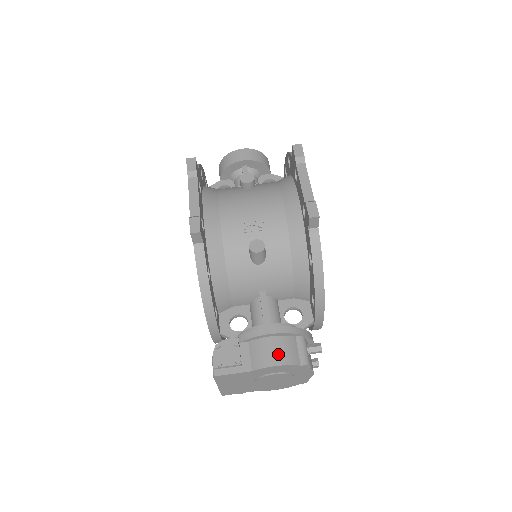
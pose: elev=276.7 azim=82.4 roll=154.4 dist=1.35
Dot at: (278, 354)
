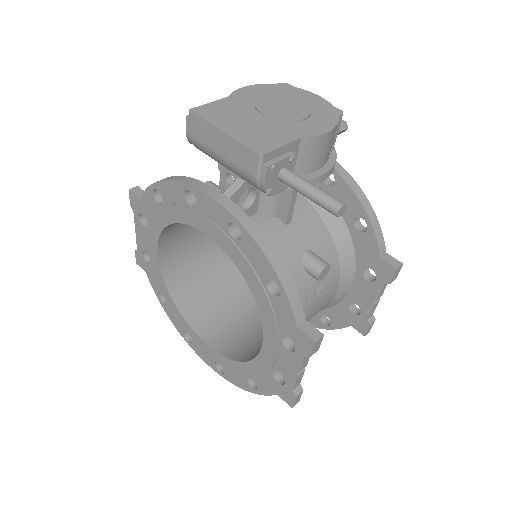
Dot at: occluded
